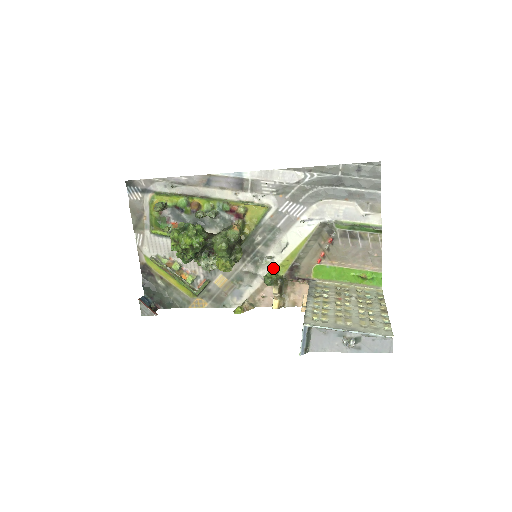
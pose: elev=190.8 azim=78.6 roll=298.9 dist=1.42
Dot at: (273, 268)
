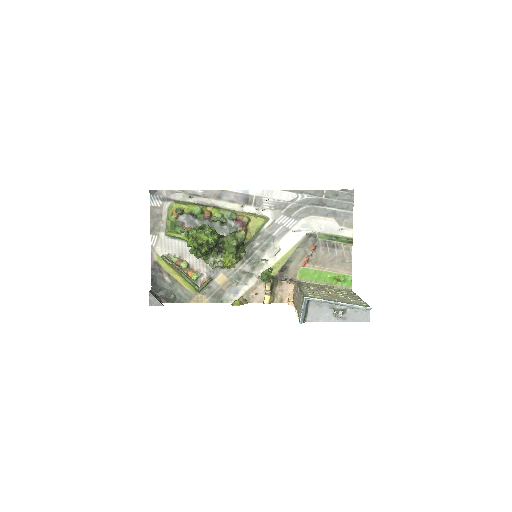
Dot at: occluded
